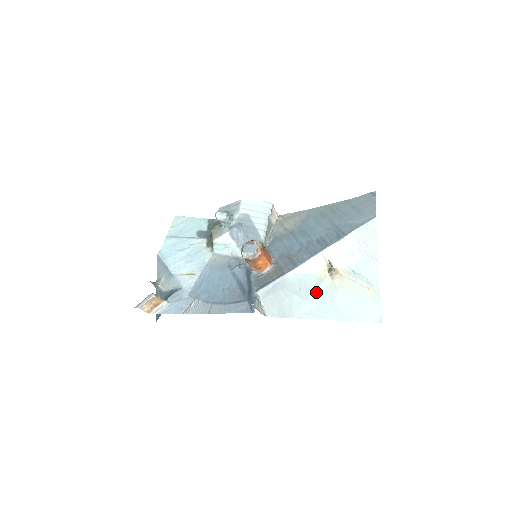
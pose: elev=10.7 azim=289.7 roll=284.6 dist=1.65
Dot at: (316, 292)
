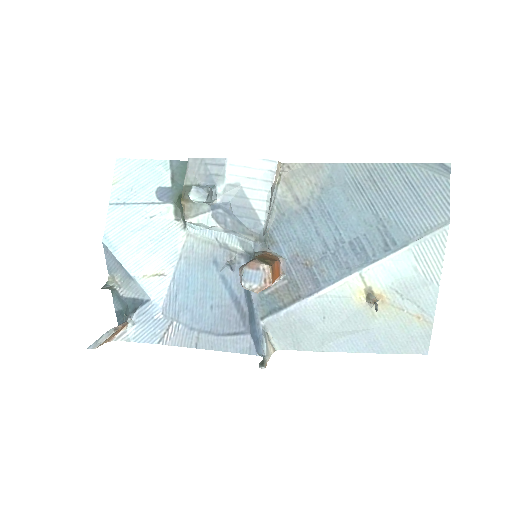
Dot at: (346, 322)
